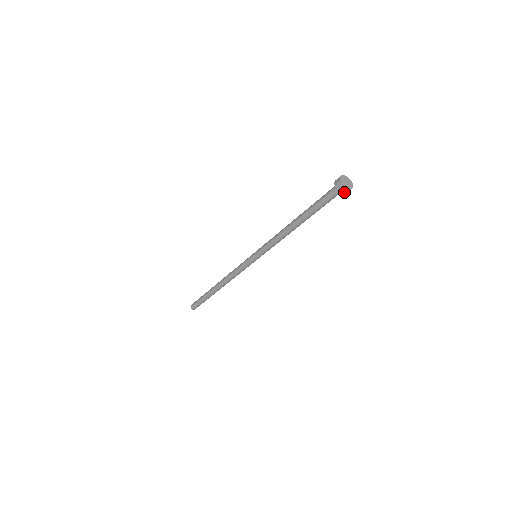
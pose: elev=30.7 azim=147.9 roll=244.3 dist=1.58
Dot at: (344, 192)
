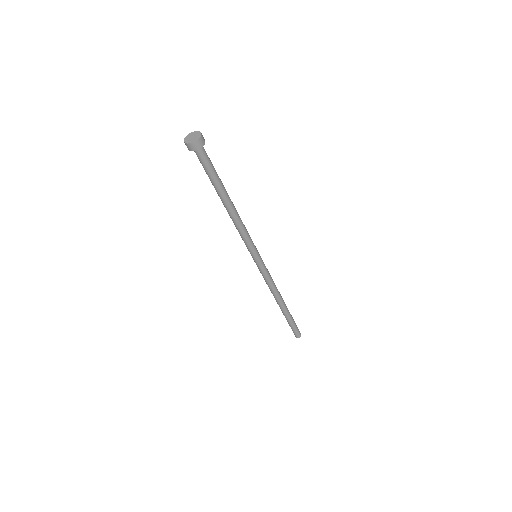
Dot at: (196, 147)
